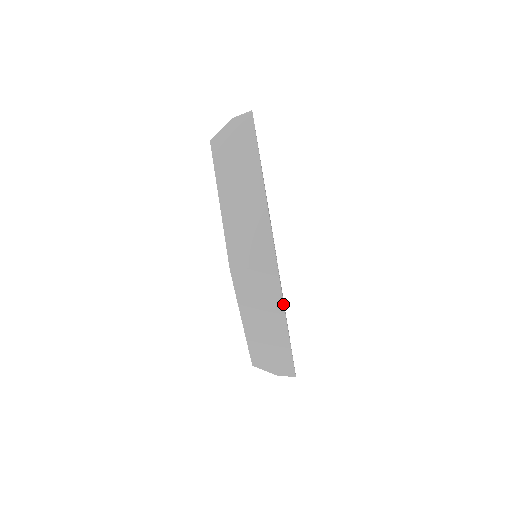
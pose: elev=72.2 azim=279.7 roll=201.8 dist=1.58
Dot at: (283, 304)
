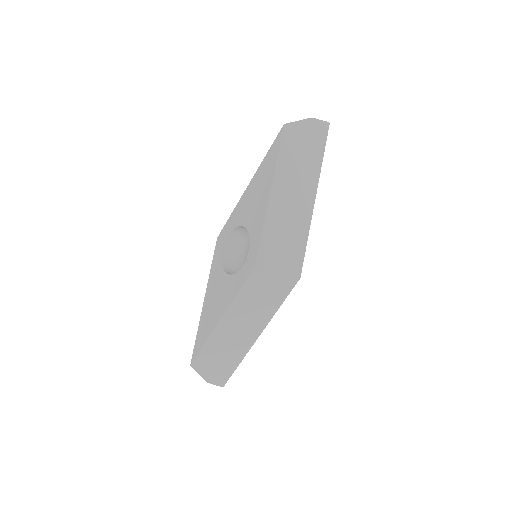
Dot at: (273, 315)
